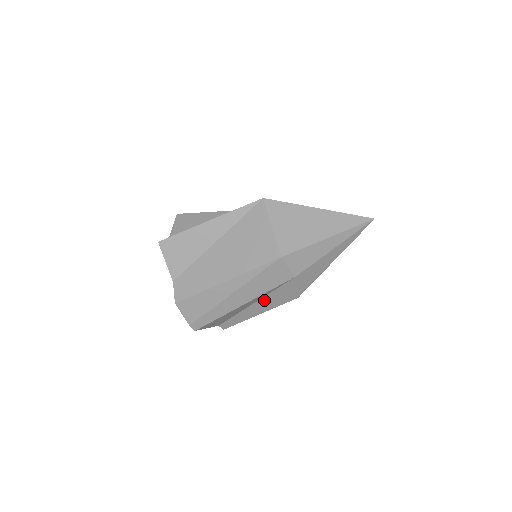
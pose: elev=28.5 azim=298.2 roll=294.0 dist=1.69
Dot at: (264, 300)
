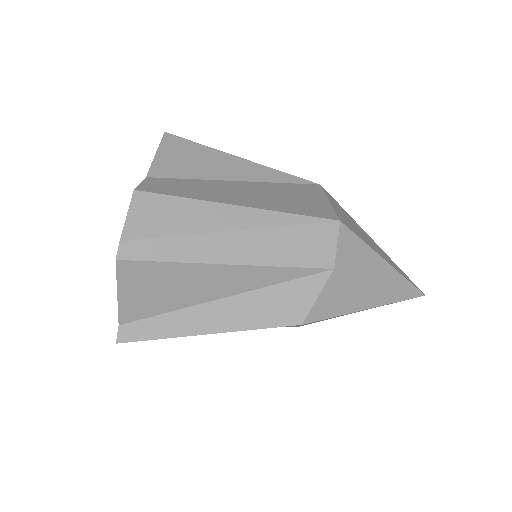
Dot at: (249, 299)
